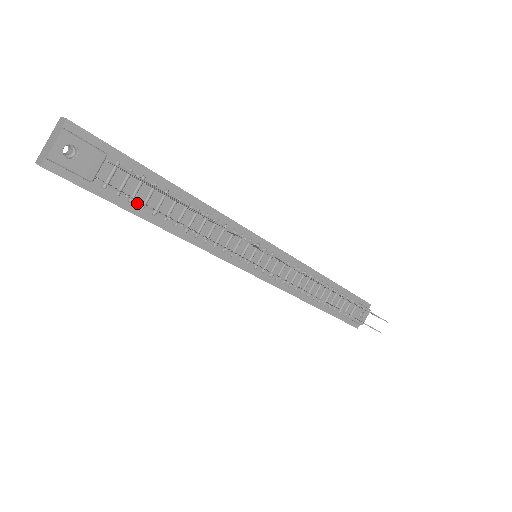
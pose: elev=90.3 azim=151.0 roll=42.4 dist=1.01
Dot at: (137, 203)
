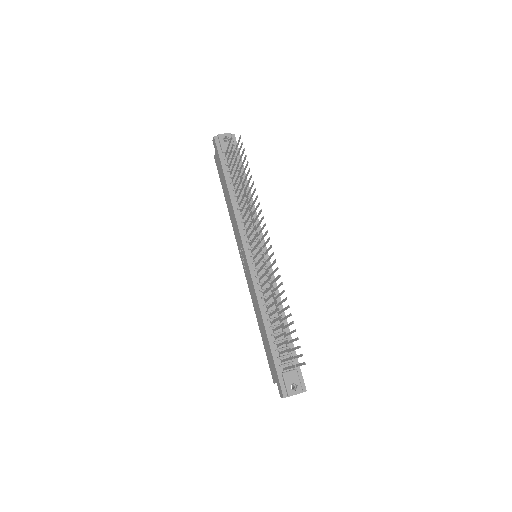
Dot at: (229, 174)
